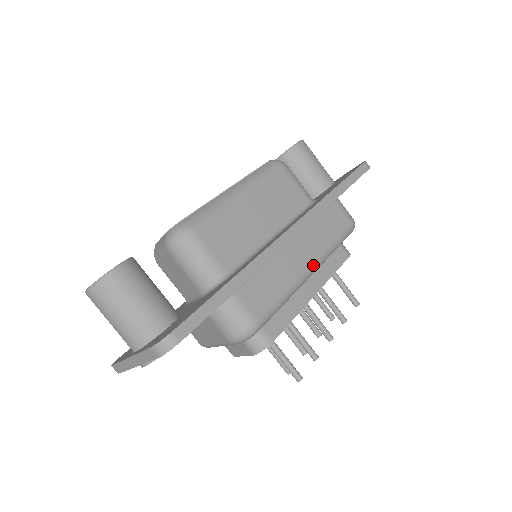
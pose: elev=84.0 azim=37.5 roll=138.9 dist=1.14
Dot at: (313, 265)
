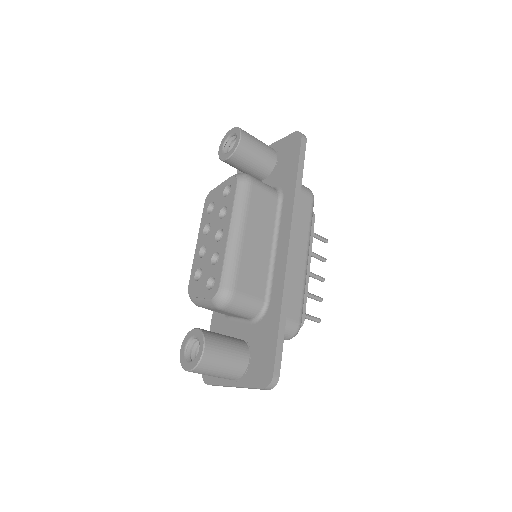
Dot at: (307, 254)
